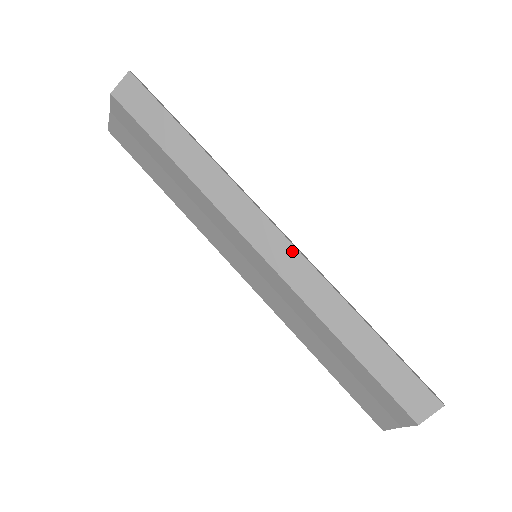
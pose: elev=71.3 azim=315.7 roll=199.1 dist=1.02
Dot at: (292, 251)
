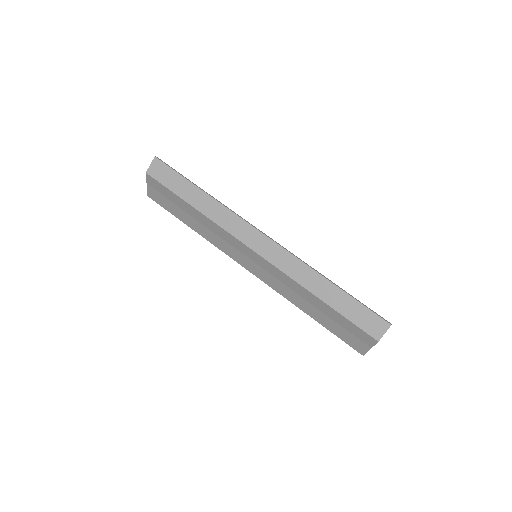
Dot at: (276, 246)
